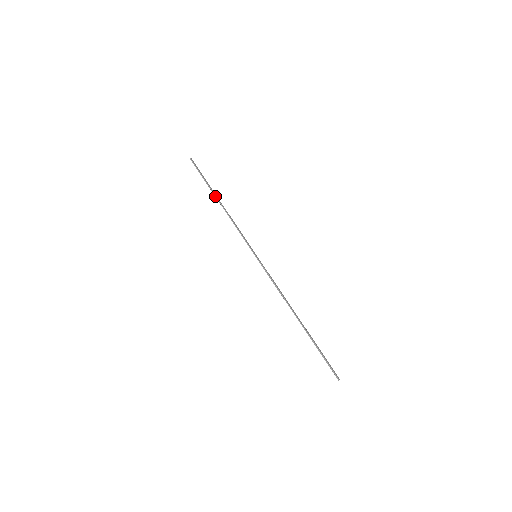
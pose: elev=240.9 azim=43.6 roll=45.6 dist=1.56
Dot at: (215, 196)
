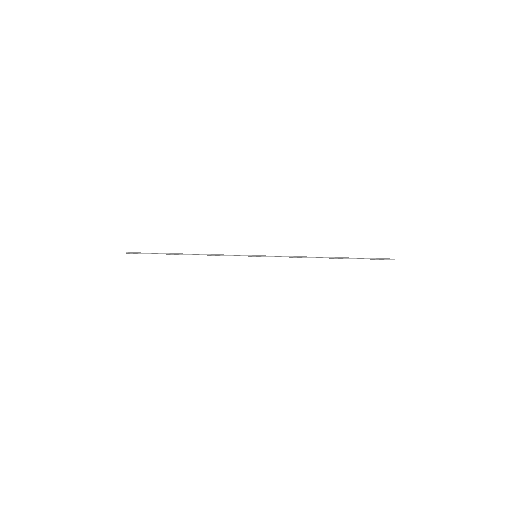
Dot at: (179, 254)
